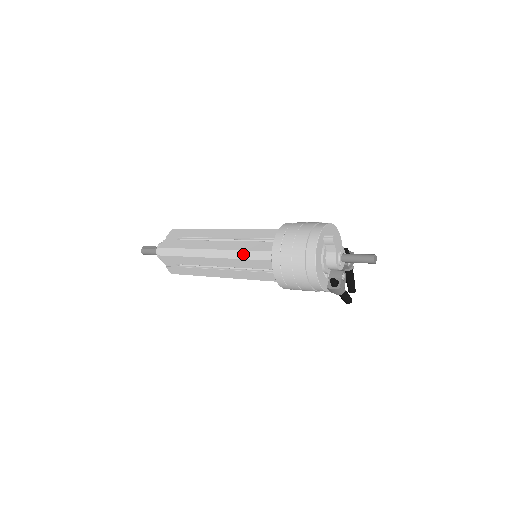
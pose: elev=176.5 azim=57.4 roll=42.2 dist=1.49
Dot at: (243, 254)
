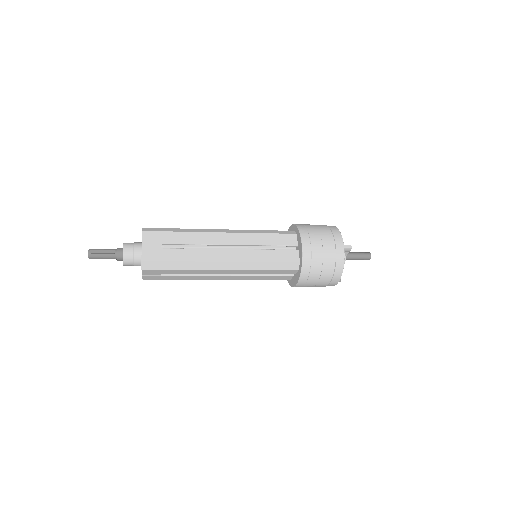
Dot at: (264, 265)
